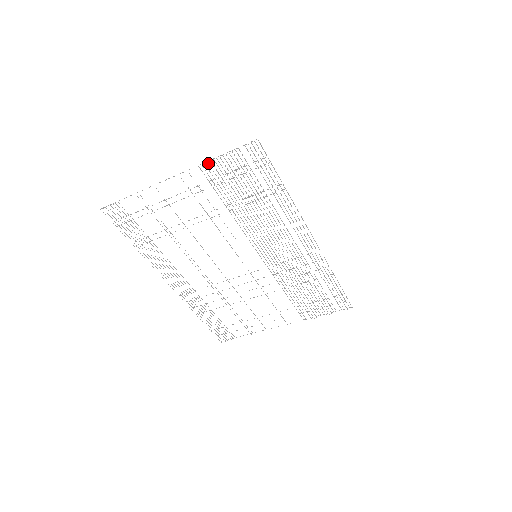
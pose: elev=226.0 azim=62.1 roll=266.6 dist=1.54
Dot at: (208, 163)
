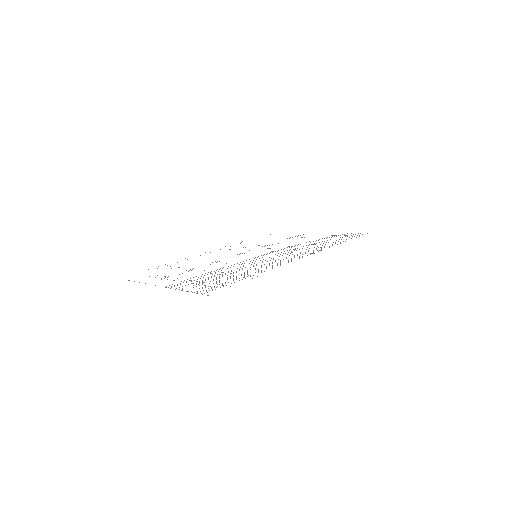
Dot at: occluded
